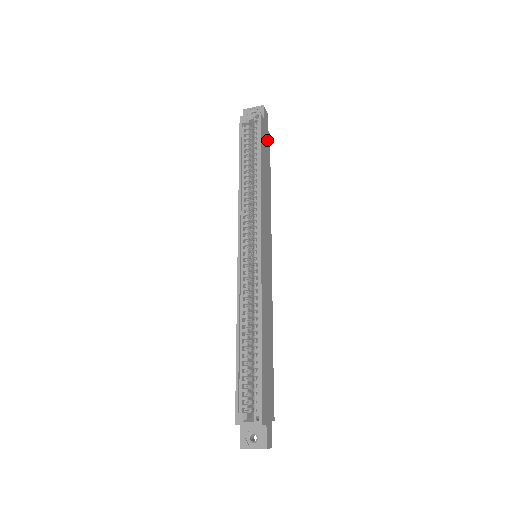
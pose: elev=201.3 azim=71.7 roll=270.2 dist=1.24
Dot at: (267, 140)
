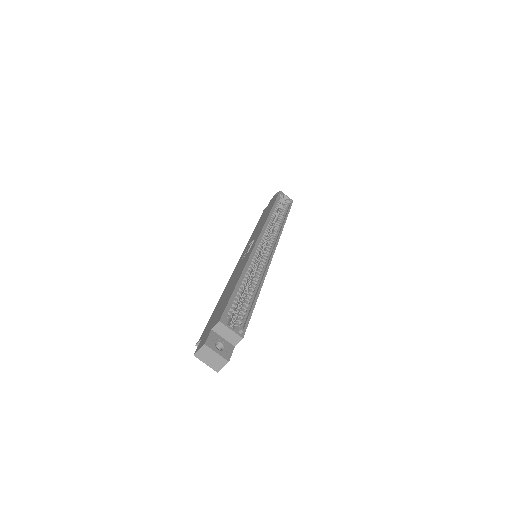
Dot at: occluded
